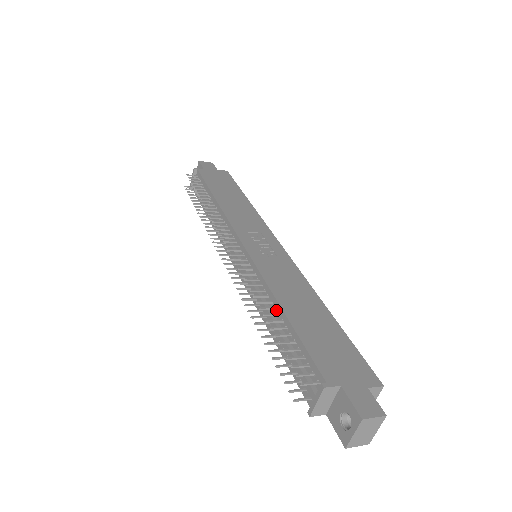
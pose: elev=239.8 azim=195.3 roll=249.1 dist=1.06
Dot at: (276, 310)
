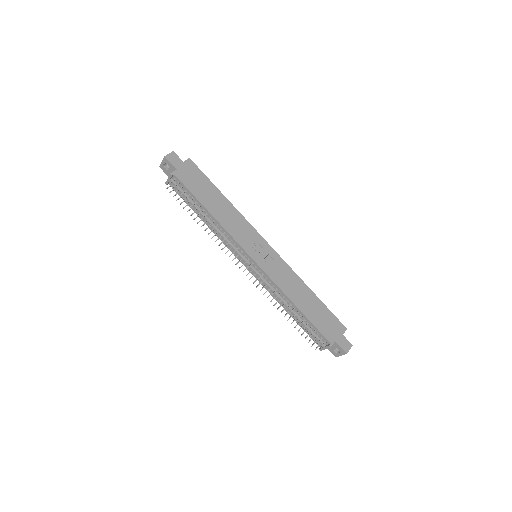
Dot at: (292, 306)
